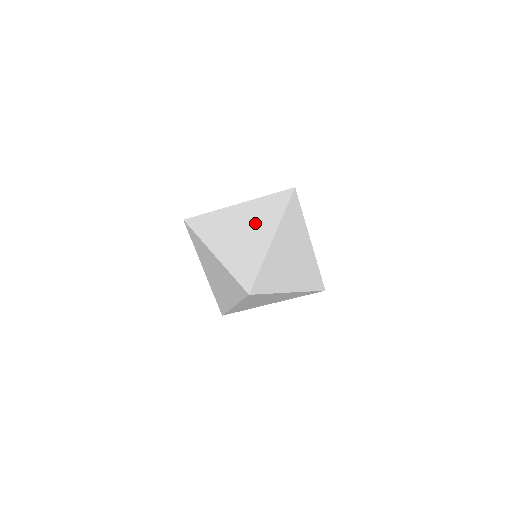
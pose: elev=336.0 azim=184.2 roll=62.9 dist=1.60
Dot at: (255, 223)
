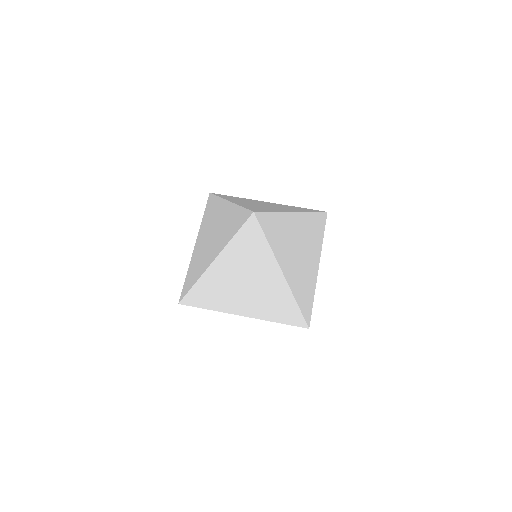
Dot at: (280, 207)
